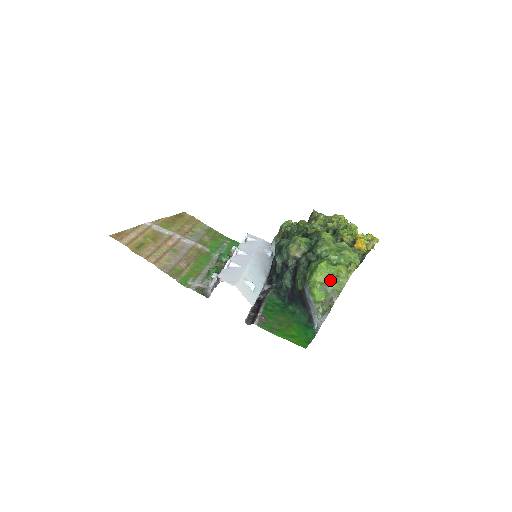
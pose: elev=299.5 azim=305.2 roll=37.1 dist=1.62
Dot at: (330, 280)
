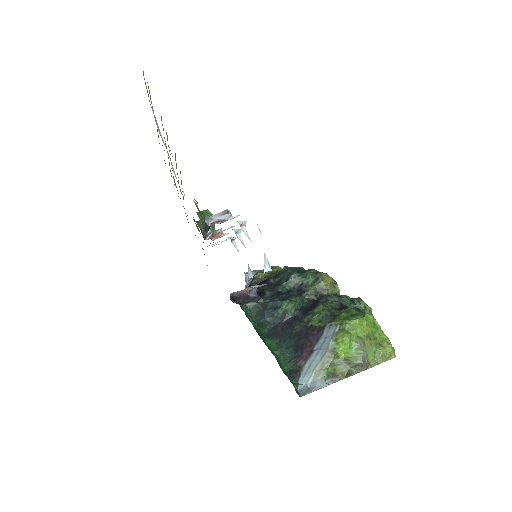
Dot at: (371, 341)
